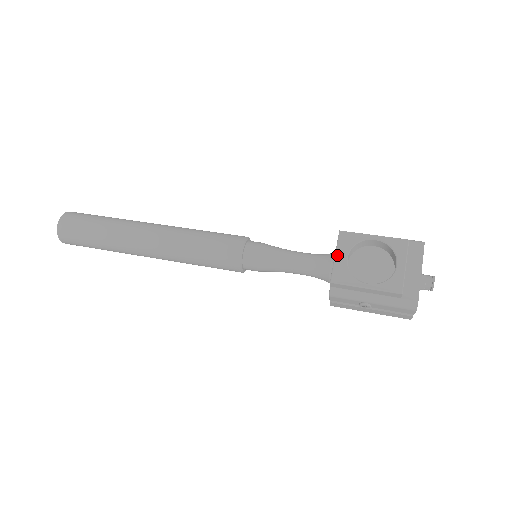
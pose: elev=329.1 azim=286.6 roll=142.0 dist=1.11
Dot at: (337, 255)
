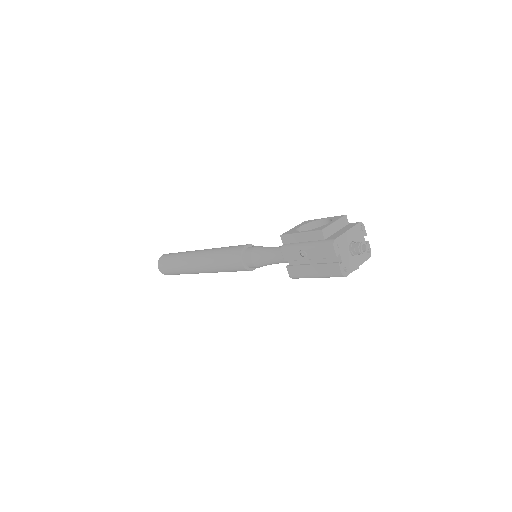
Dot at: (294, 227)
